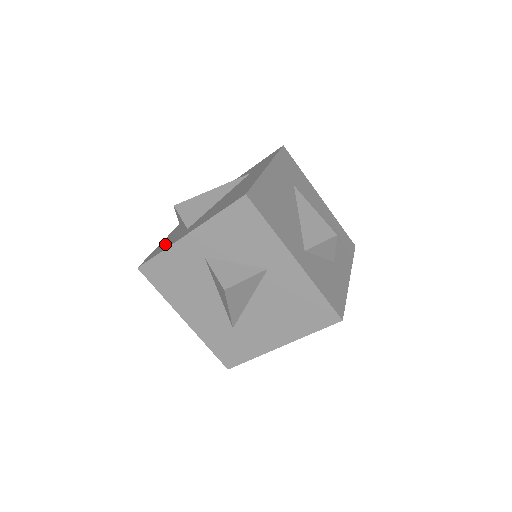
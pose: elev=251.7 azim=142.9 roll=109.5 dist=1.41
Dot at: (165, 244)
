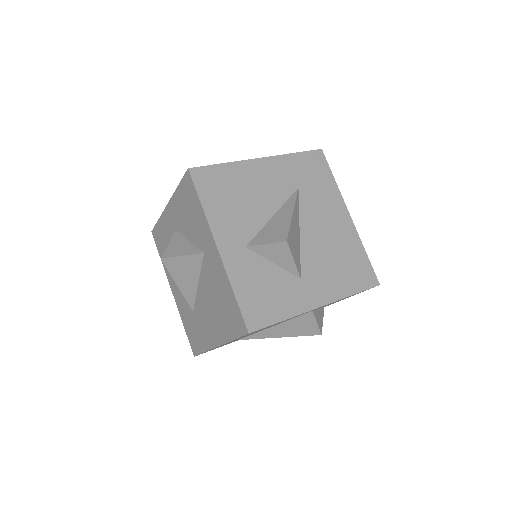
Dot at: occluded
